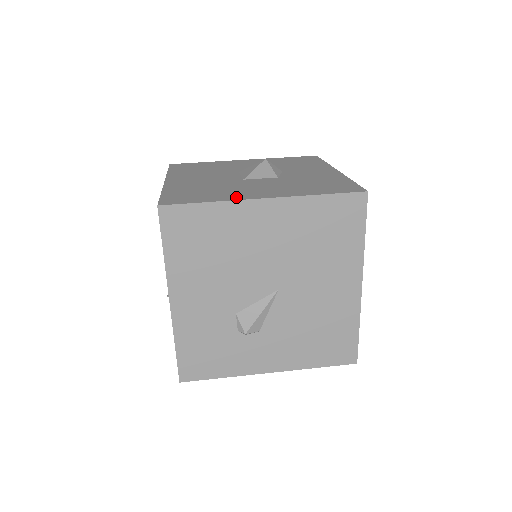
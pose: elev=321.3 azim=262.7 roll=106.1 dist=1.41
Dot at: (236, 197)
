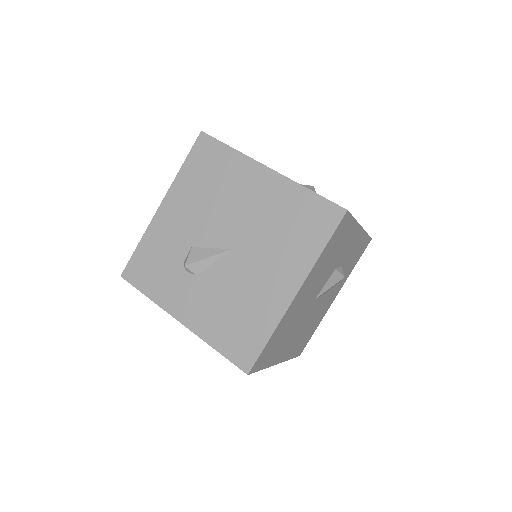
Dot at: occluded
